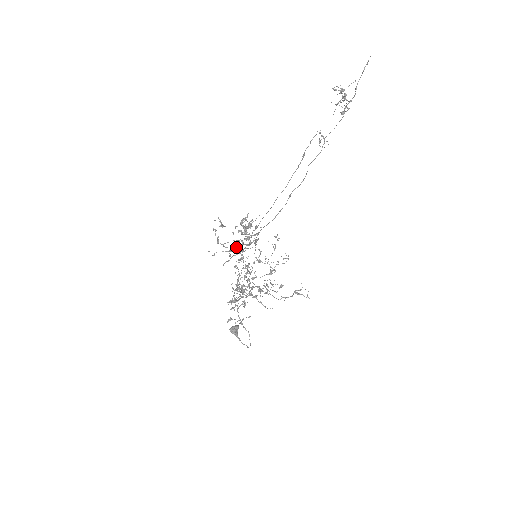
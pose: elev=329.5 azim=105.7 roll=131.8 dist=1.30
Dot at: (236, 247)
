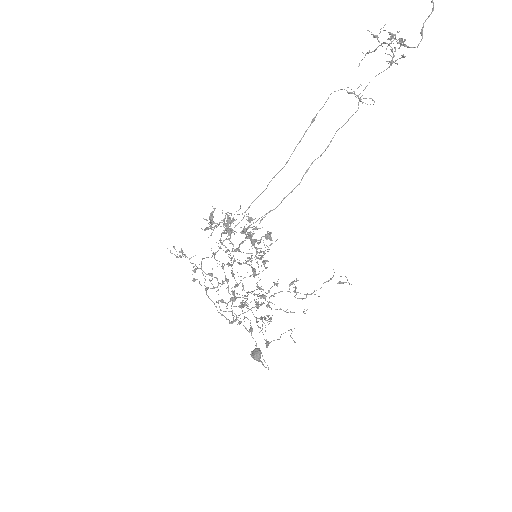
Dot at: occluded
